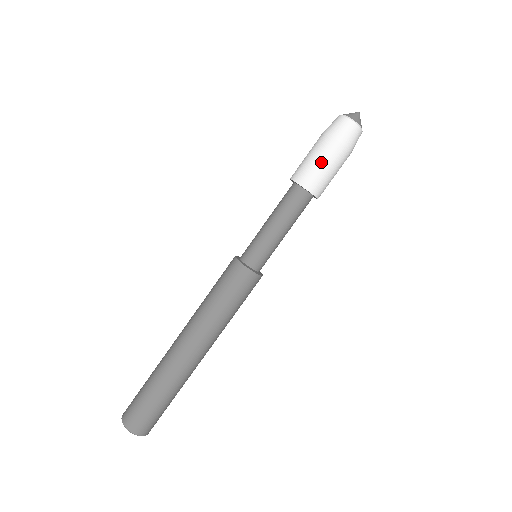
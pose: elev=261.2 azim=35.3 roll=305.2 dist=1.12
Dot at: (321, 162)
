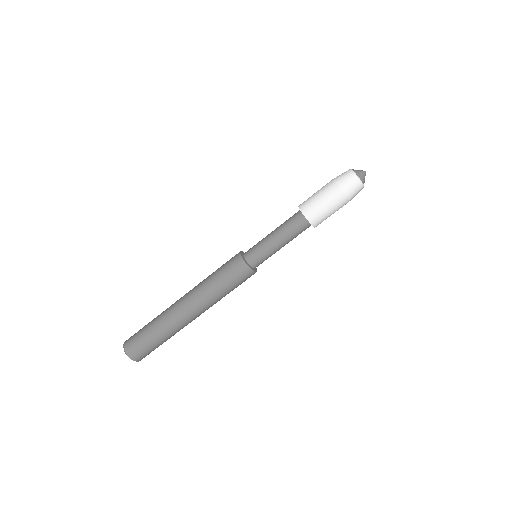
Dot at: (318, 194)
